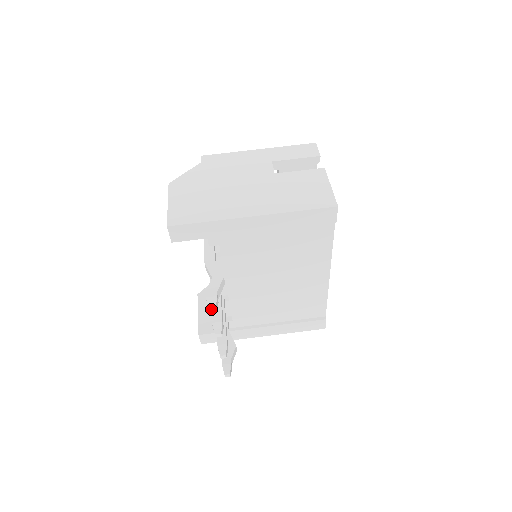
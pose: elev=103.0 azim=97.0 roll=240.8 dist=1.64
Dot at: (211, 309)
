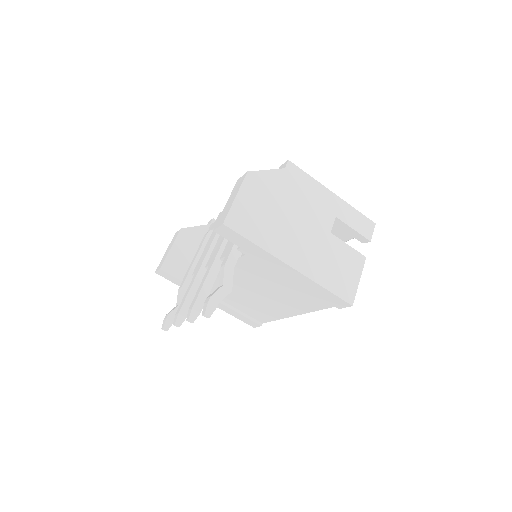
Dot at: (206, 315)
